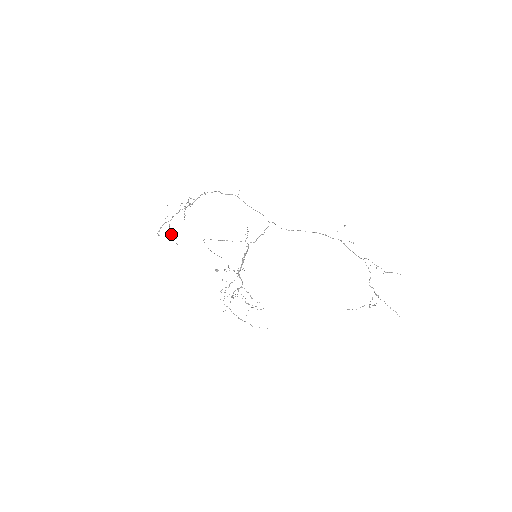
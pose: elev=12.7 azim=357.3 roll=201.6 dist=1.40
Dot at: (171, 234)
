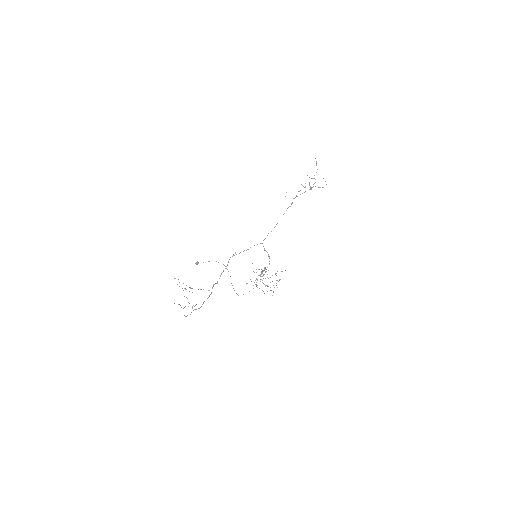
Dot at: occluded
